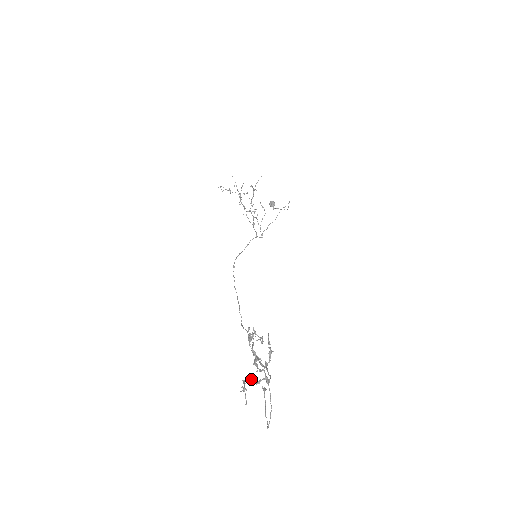
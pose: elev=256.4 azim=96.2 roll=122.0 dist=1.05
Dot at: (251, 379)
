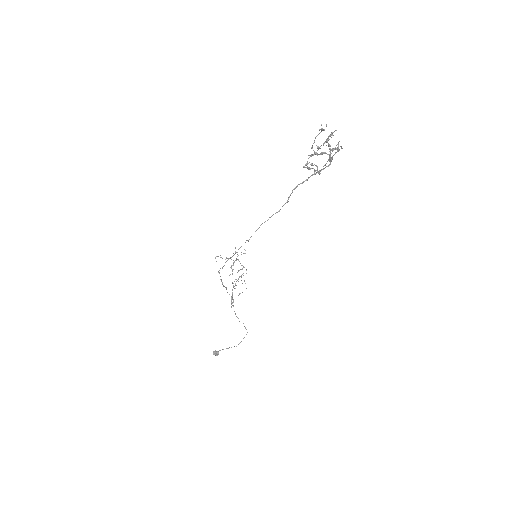
Dot at: (316, 152)
